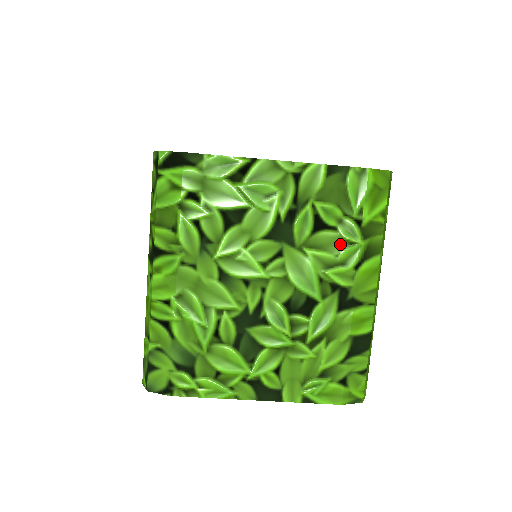
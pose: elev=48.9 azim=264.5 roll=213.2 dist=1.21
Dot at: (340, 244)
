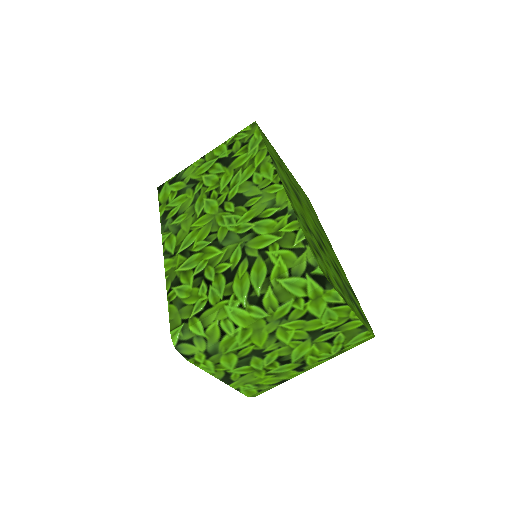
Dot at: (327, 351)
